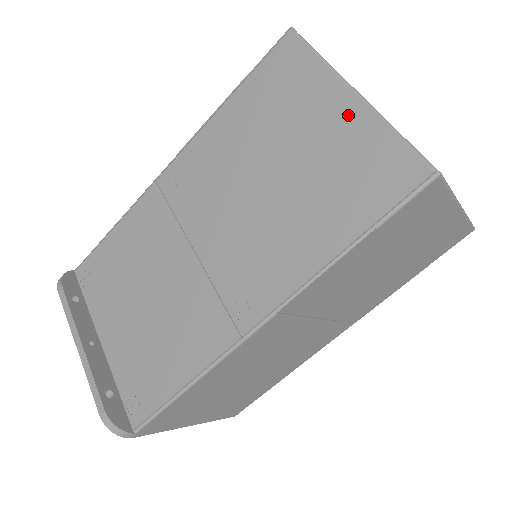
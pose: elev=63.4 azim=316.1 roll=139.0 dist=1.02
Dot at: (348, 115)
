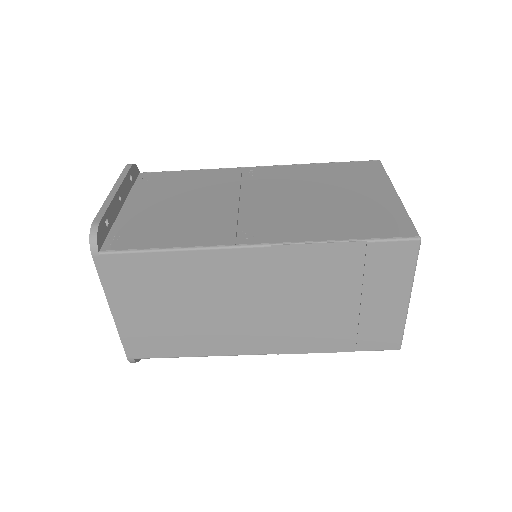
Dot at: (386, 198)
